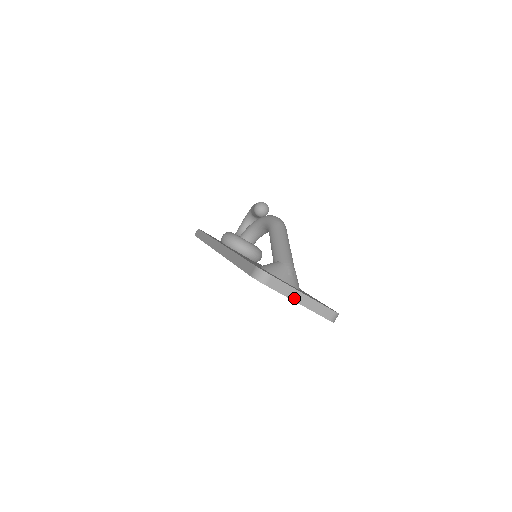
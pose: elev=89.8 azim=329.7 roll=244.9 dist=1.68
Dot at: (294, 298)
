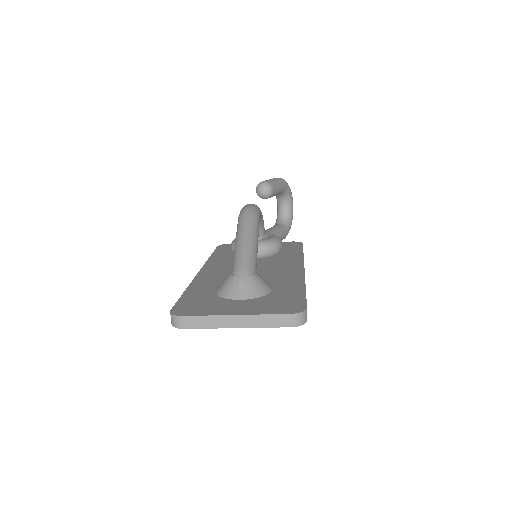
Dot at: (226, 325)
